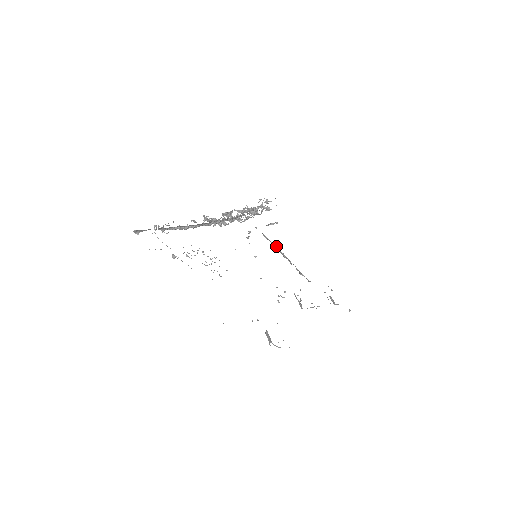
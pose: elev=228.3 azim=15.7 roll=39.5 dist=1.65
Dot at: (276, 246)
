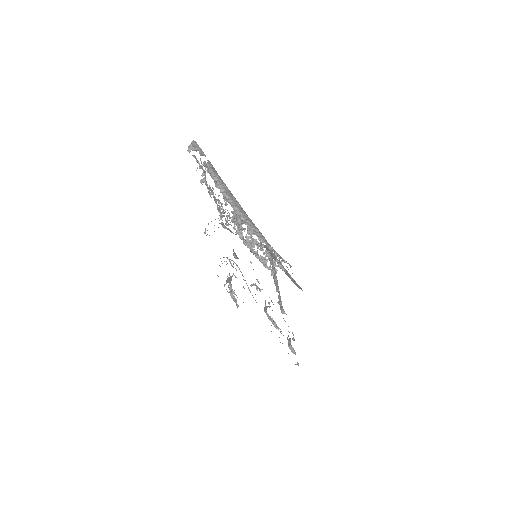
Dot at: occluded
